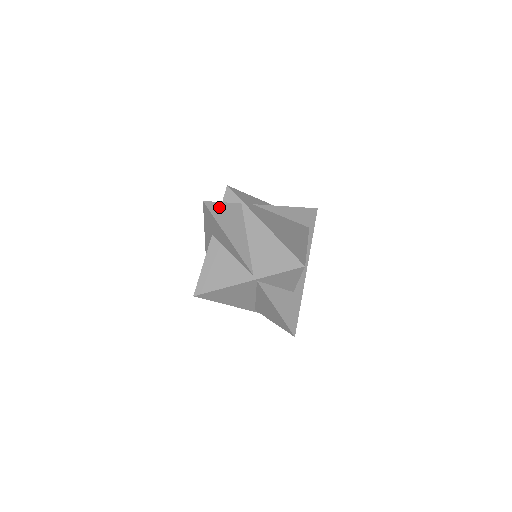
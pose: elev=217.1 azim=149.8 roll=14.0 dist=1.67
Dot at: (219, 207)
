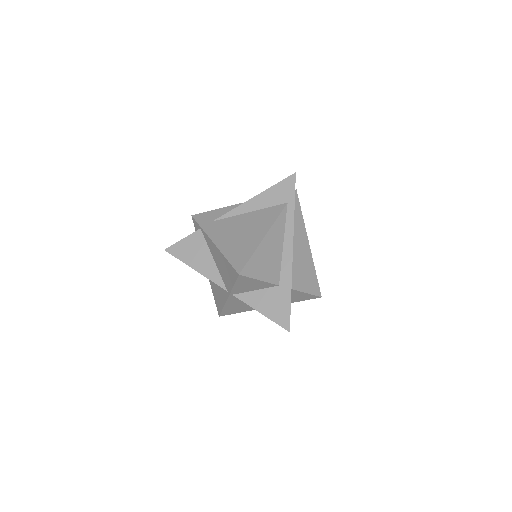
Dot at: (180, 246)
